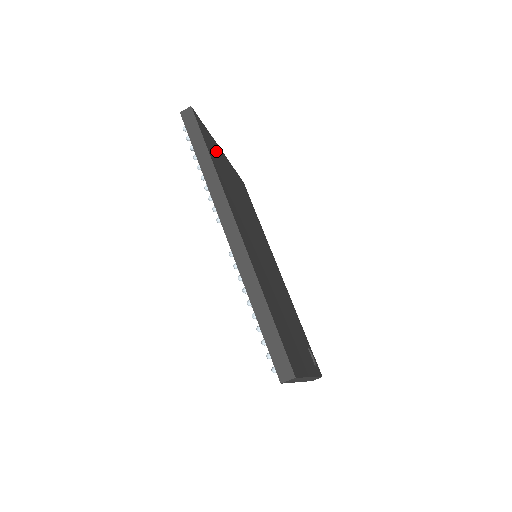
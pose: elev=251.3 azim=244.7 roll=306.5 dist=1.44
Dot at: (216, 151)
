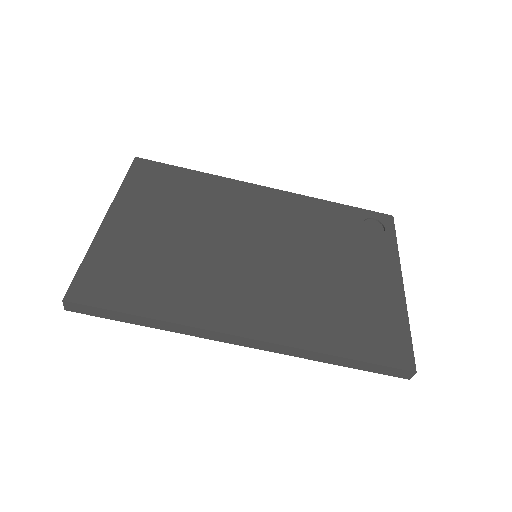
Dot at: (119, 260)
